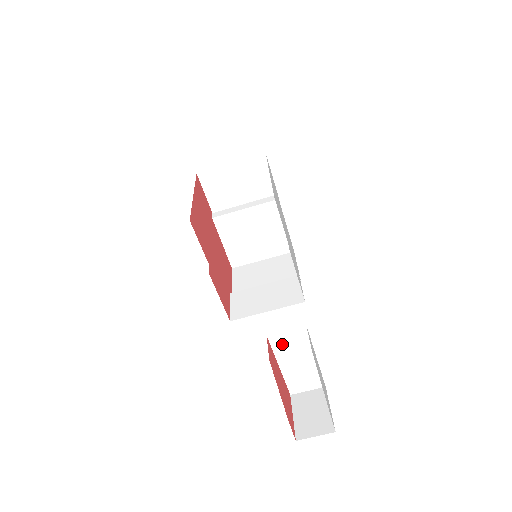
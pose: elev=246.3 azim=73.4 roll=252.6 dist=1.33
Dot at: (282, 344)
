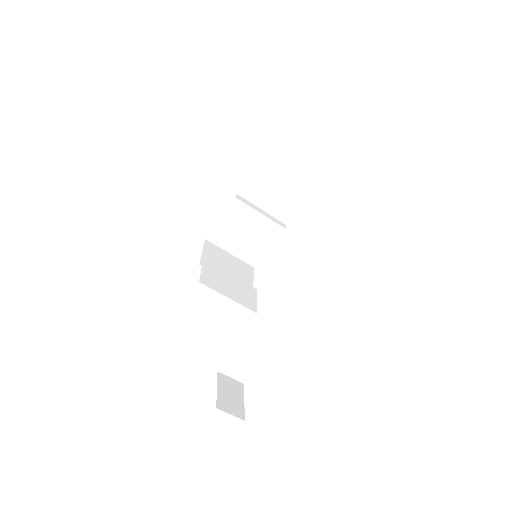
Dot at: (262, 338)
